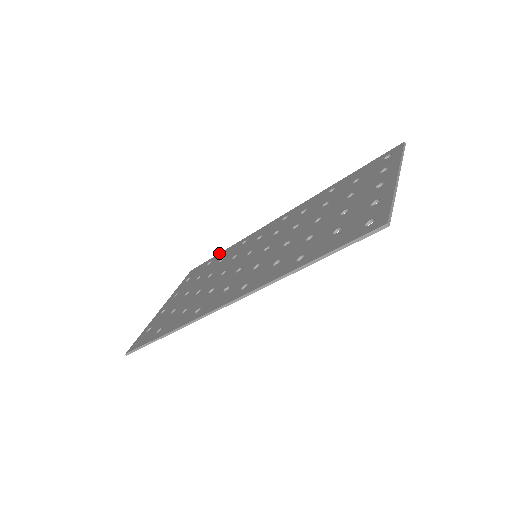
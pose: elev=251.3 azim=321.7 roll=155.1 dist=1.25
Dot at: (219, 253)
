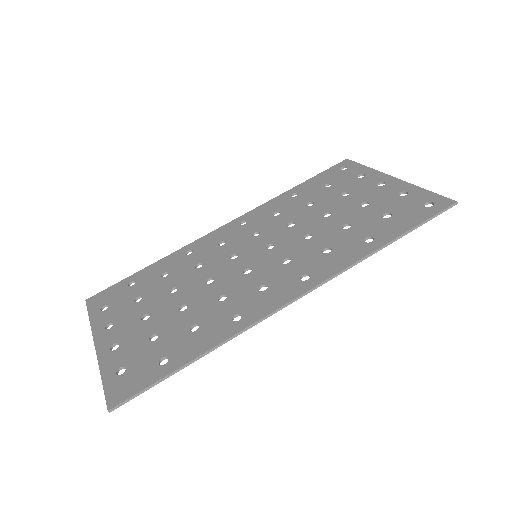
Dot at: (138, 271)
